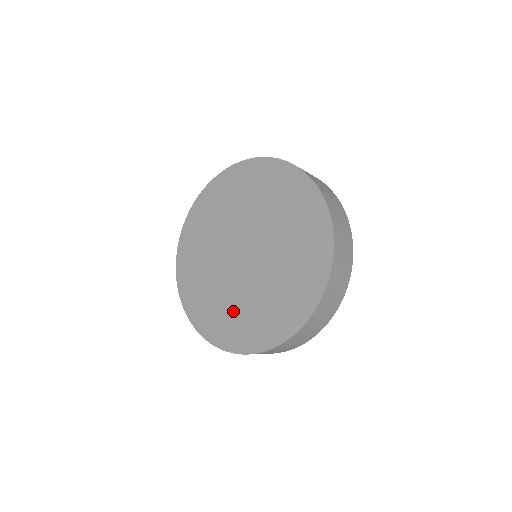
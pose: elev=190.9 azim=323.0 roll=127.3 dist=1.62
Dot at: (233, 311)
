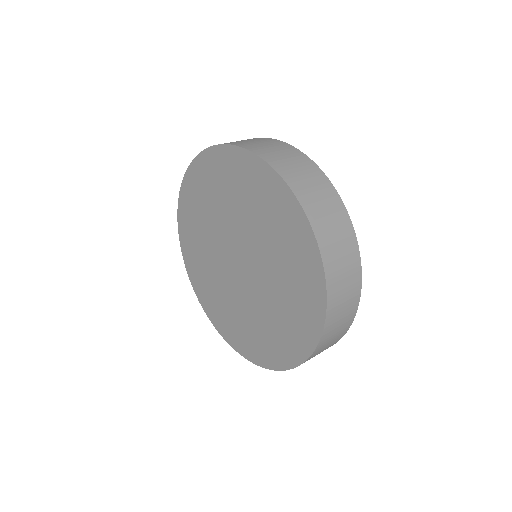
Dot at: (226, 308)
